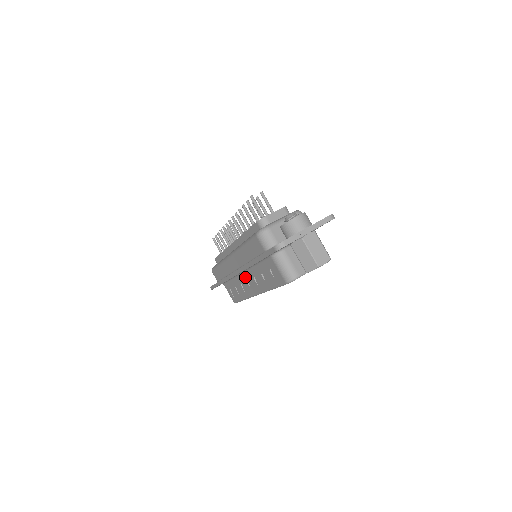
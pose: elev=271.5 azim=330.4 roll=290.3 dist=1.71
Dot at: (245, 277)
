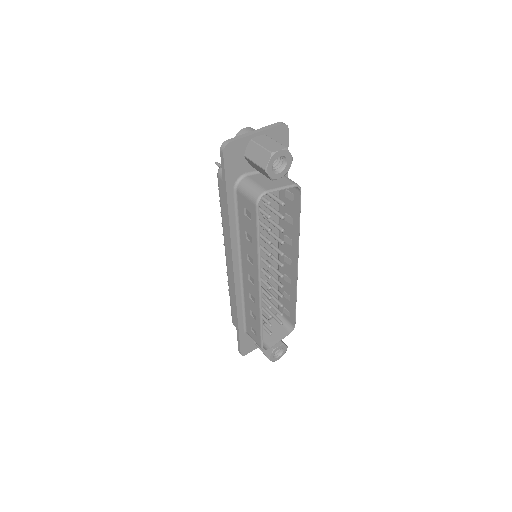
Dot at: (245, 274)
